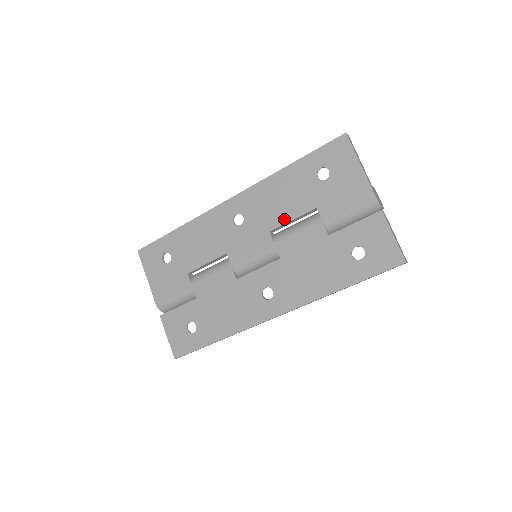
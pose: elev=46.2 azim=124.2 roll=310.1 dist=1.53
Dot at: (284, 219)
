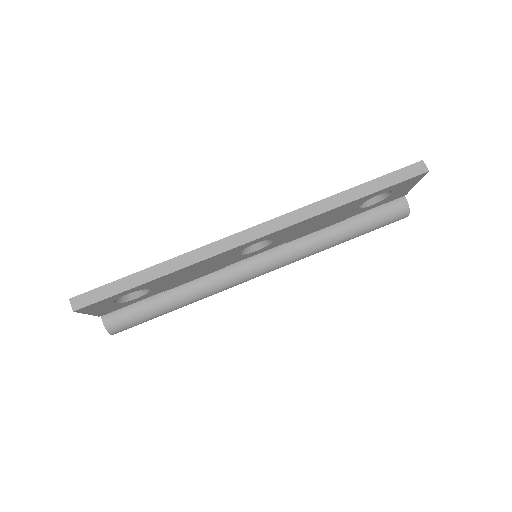
Dot at: occluded
